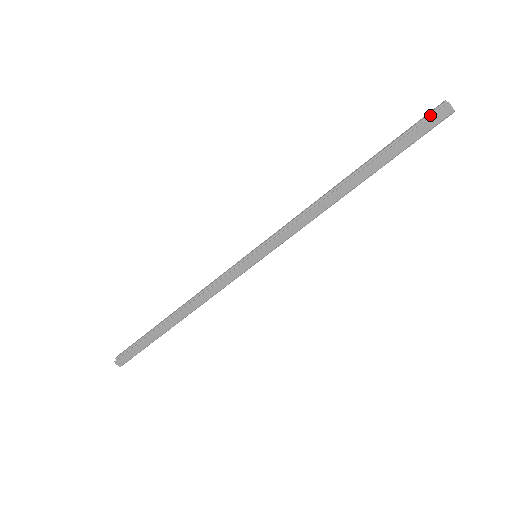
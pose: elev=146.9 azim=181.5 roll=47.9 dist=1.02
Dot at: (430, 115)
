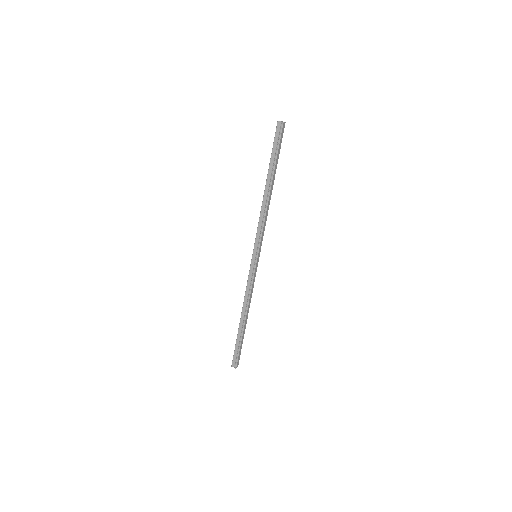
Dot at: (278, 132)
